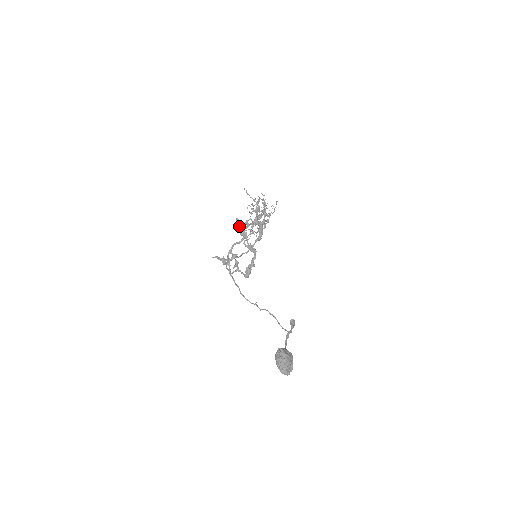
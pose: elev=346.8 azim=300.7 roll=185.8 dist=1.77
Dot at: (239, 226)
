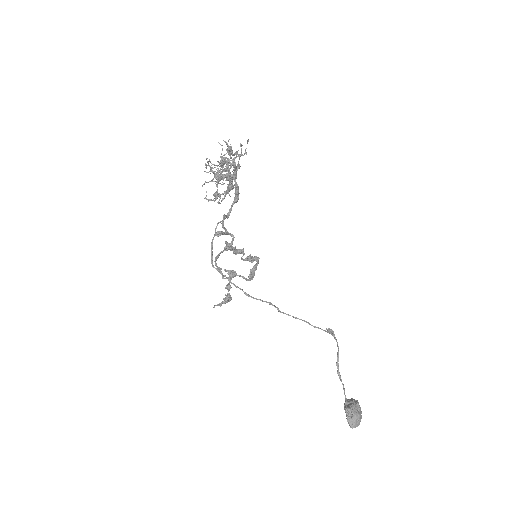
Dot at: (232, 250)
